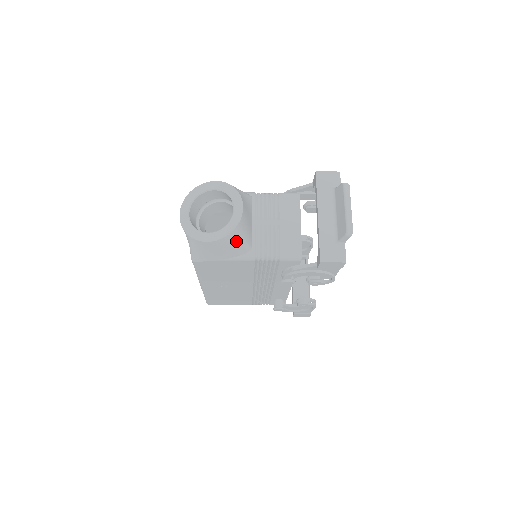
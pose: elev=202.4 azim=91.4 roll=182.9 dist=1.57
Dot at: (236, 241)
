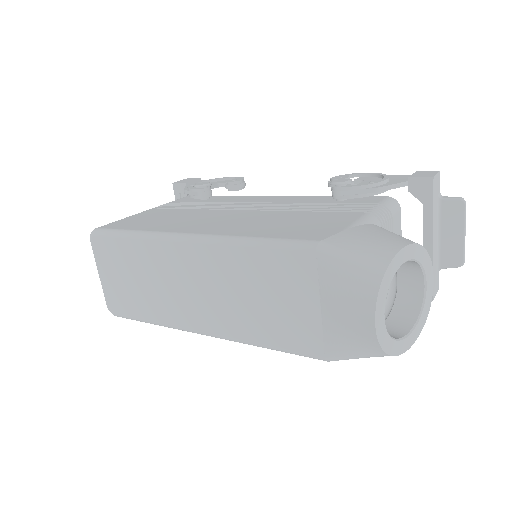
Dot at: occluded
